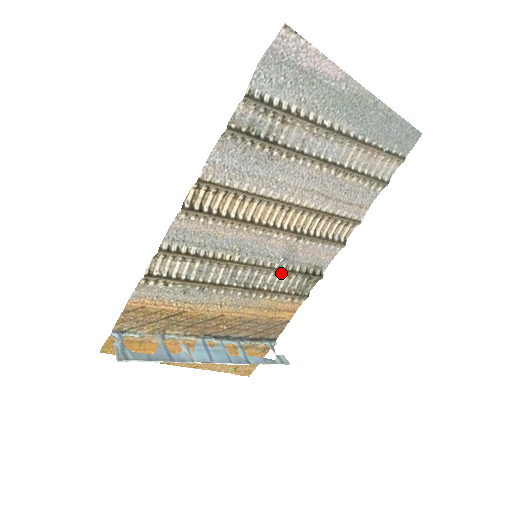
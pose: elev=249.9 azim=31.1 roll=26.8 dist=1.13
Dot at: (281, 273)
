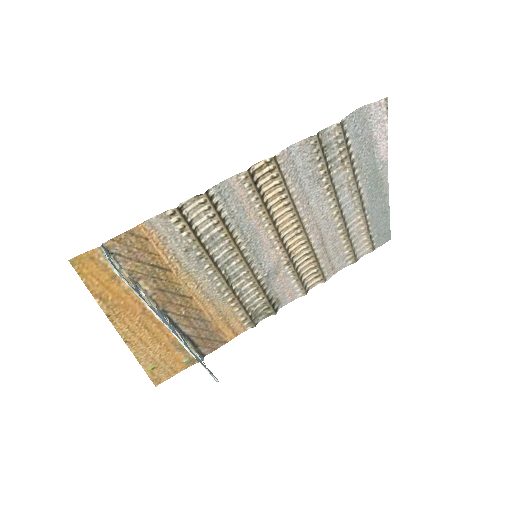
Dot at: (257, 287)
